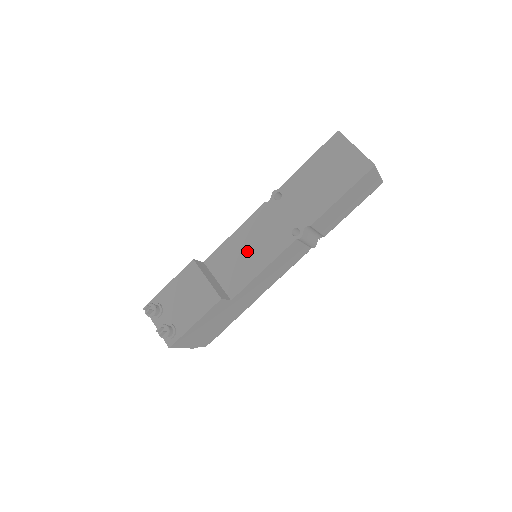
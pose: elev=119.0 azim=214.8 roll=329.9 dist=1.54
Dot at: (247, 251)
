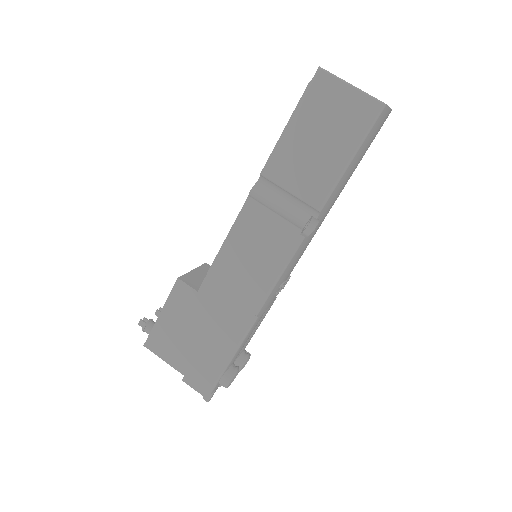
Dot at: occluded
